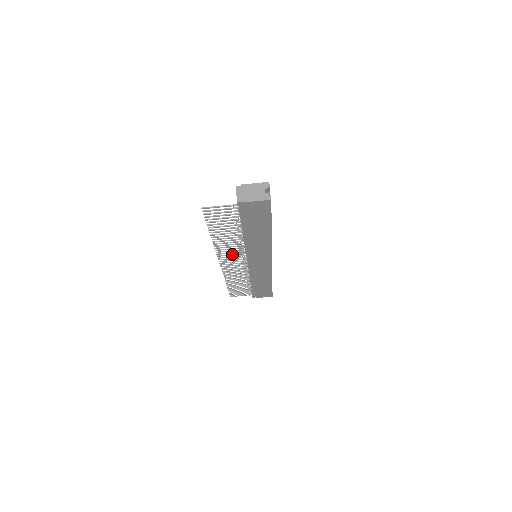
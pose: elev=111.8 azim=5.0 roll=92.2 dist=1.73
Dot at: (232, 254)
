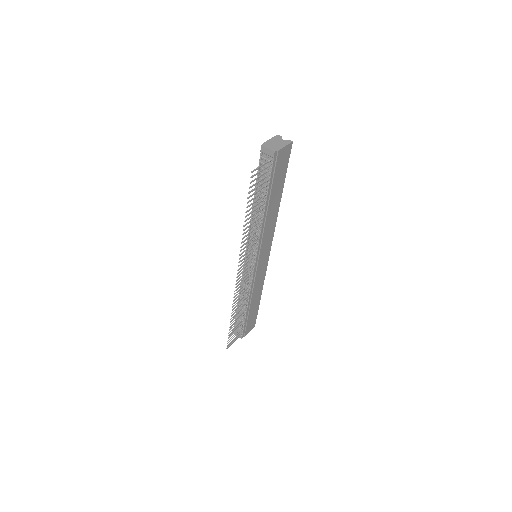
Dot at: (248, 254)
